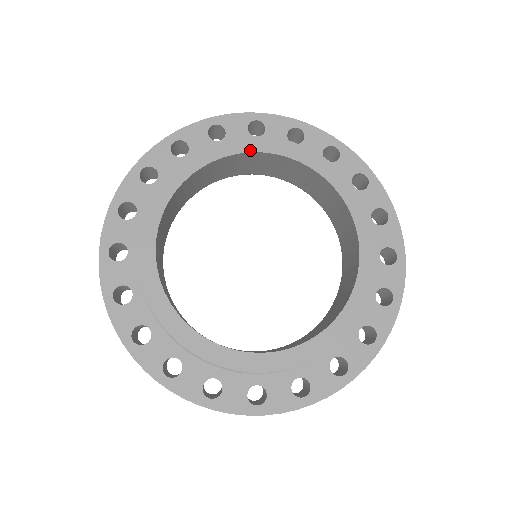
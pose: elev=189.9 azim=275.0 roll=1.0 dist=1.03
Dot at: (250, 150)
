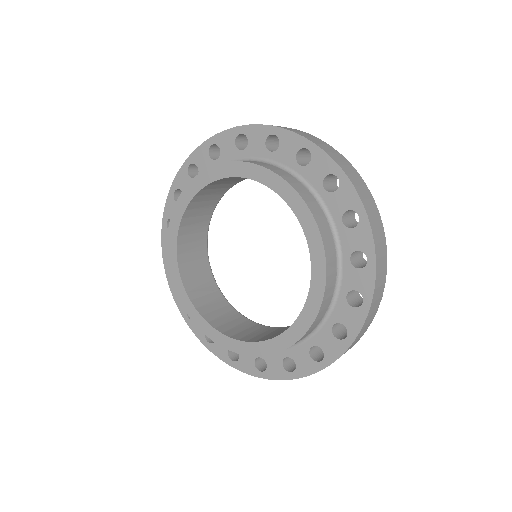
Dot at: (223, 176)
